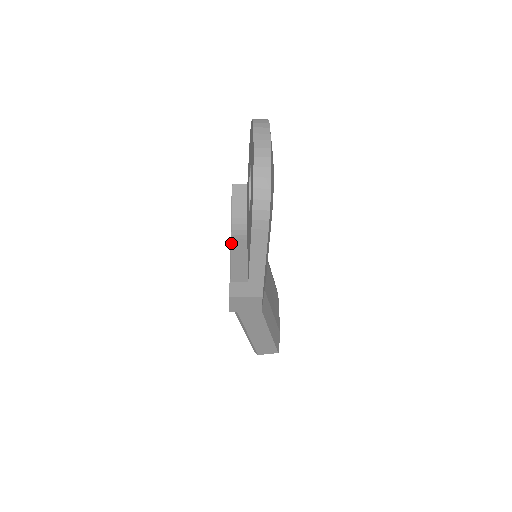
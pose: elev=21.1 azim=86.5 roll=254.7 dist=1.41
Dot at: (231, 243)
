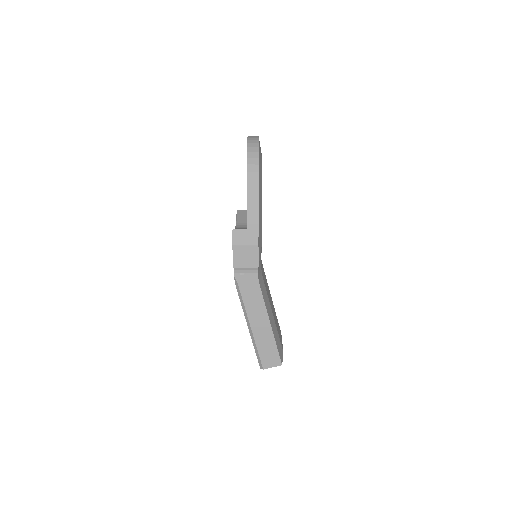
Dot at: occluded
